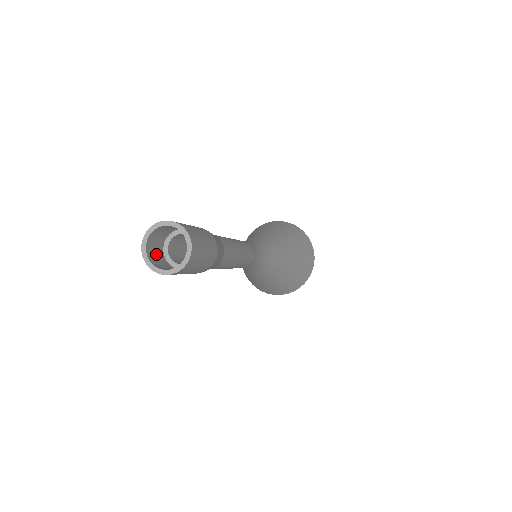
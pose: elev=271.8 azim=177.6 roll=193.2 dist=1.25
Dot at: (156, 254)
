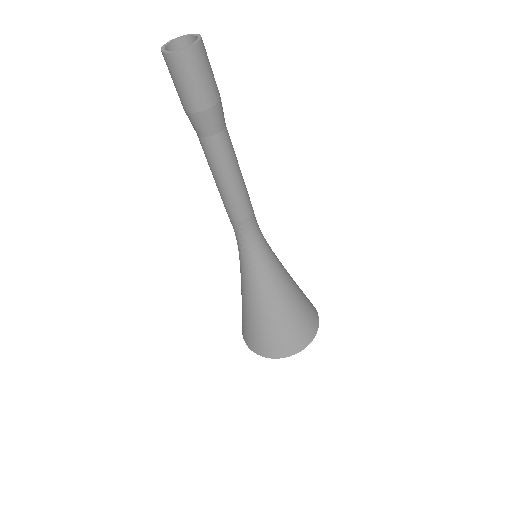
Dot at: (173, 68)
